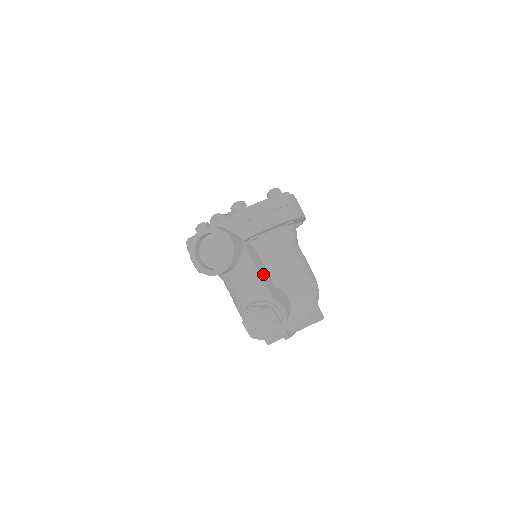
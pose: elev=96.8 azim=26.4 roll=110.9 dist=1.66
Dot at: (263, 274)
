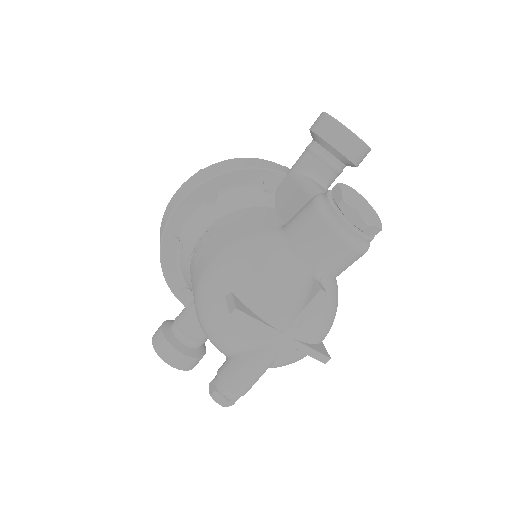
Dot at: occluded
